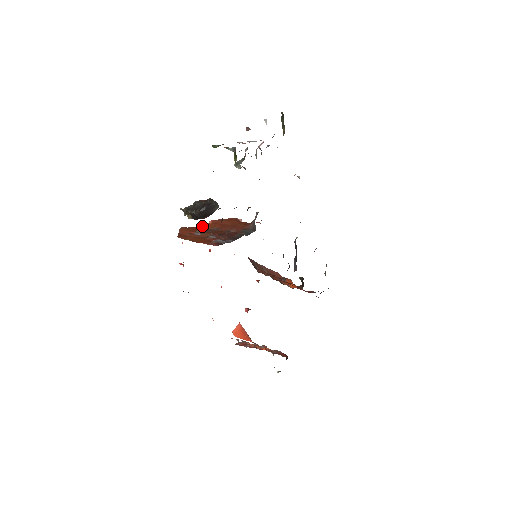
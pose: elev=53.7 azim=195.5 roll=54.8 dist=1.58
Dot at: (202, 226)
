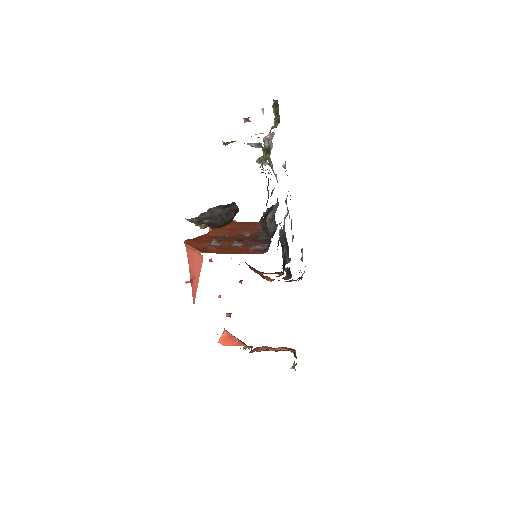
Dot at: (203, 235)
